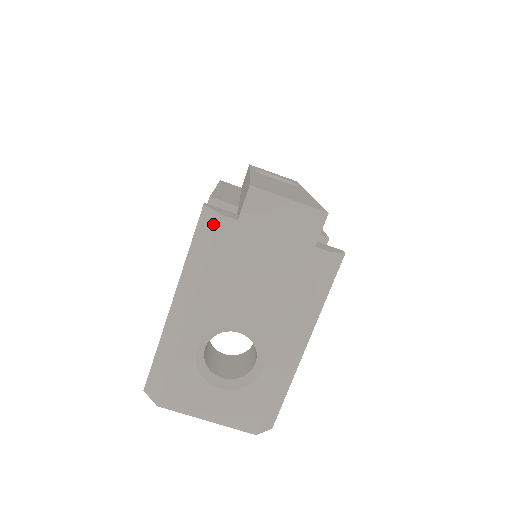
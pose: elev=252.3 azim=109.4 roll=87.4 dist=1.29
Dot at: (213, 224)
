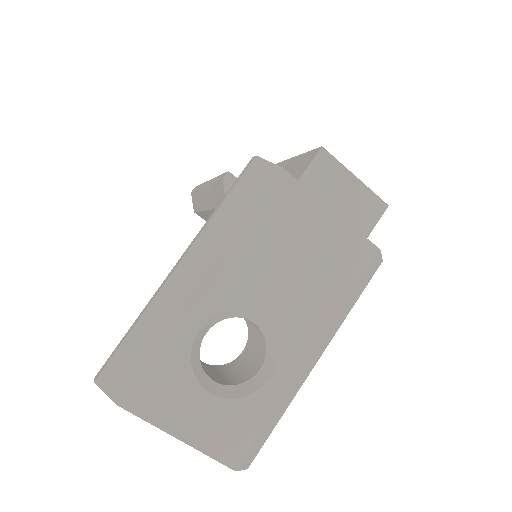
Dot at: (268, 177)
